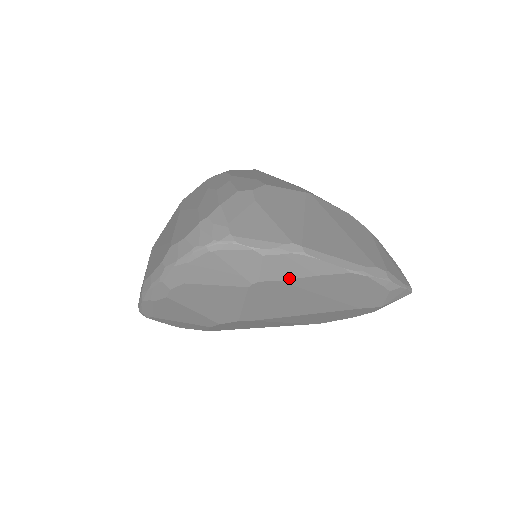
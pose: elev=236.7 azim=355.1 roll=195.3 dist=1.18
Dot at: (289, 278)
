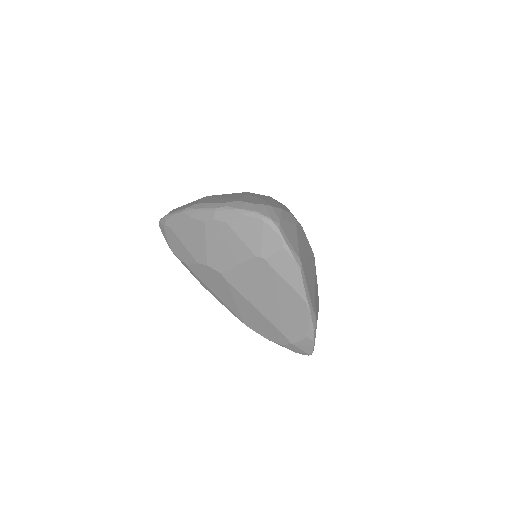
Dot at: (279, 273)
